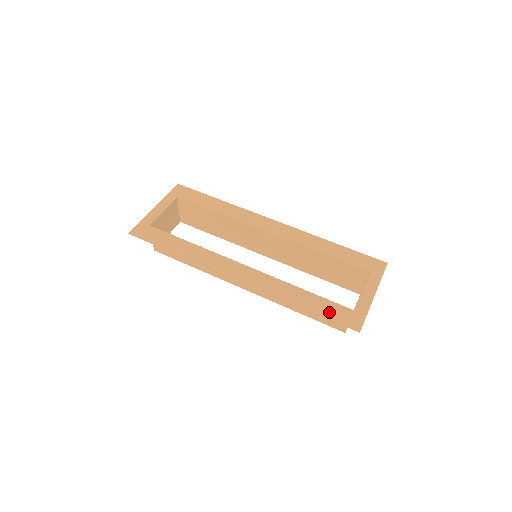
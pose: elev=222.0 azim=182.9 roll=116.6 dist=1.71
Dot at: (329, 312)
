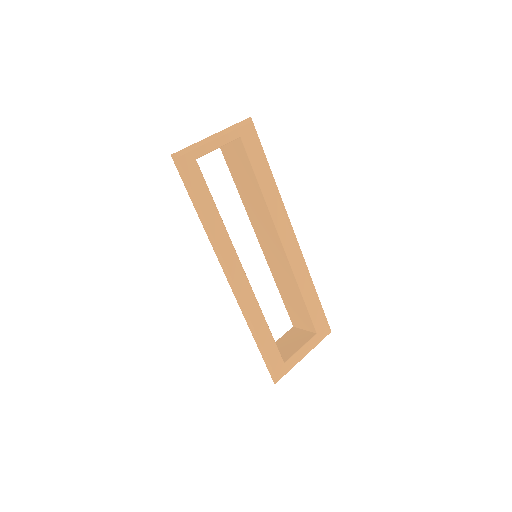
Dot at: (269, 356)
